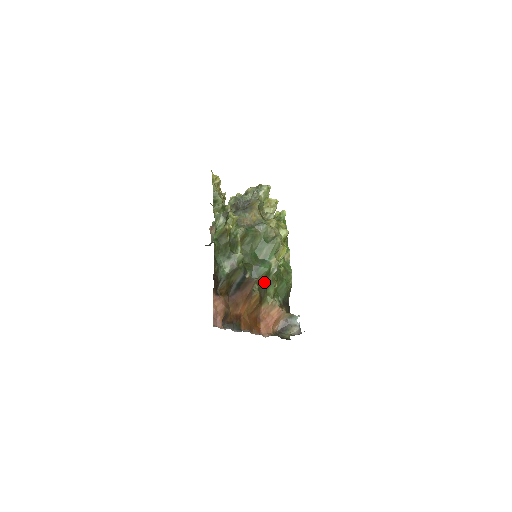
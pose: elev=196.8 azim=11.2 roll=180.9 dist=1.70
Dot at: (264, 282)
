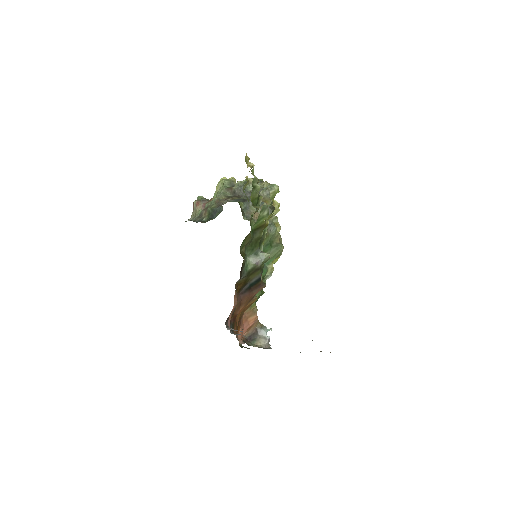
Dot at: occluded
